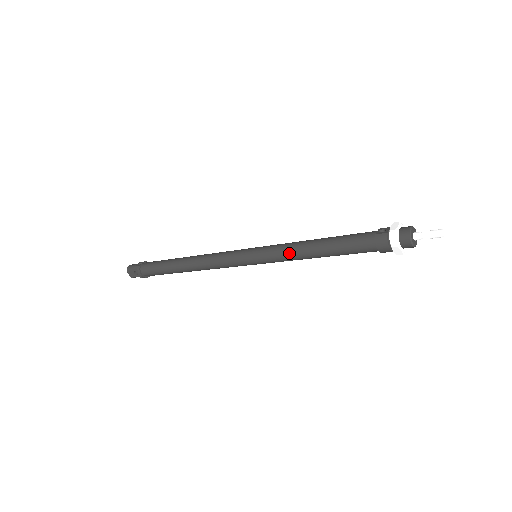
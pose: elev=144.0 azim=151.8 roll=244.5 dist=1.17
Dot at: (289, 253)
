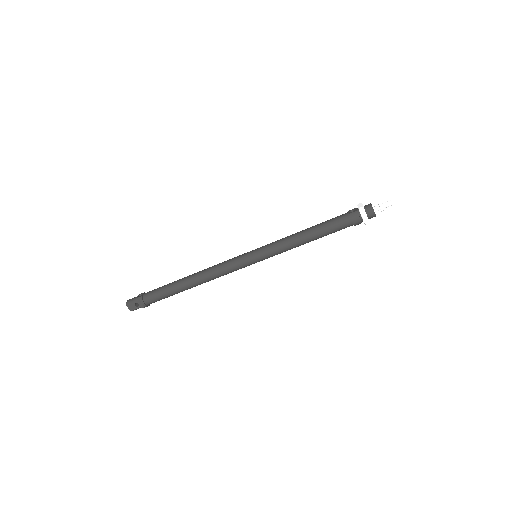
Dot at: (287, 244)
